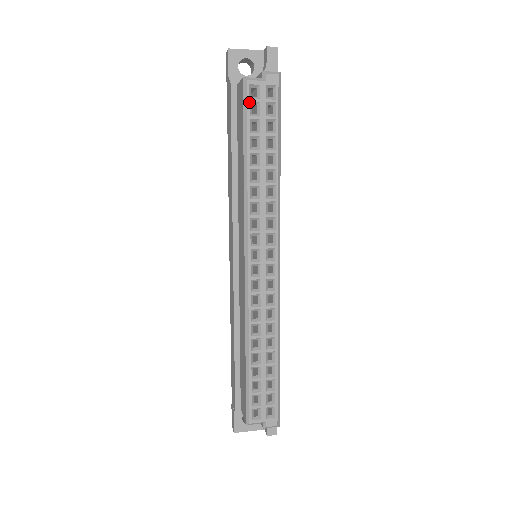
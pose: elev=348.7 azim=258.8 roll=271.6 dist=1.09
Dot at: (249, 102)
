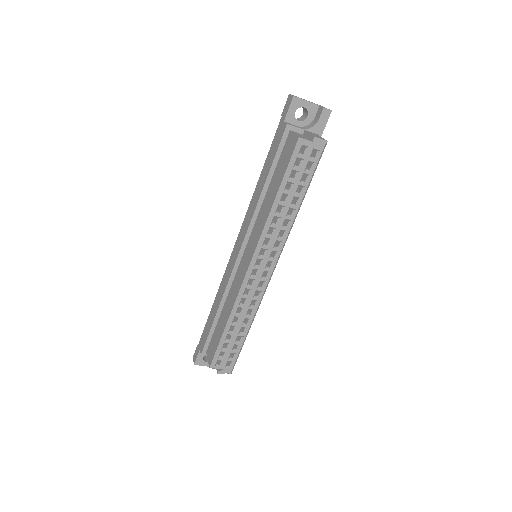
Dot at: (297, 157)
